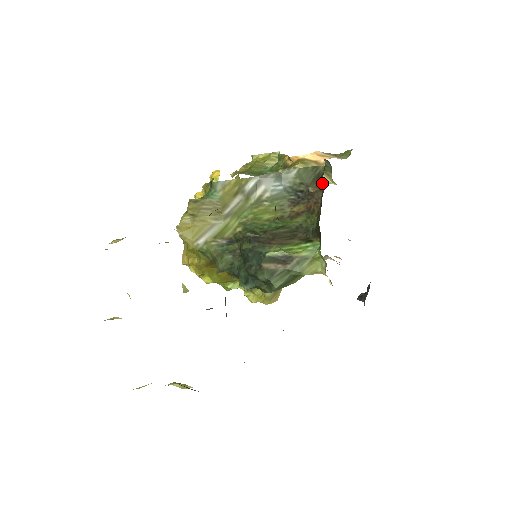
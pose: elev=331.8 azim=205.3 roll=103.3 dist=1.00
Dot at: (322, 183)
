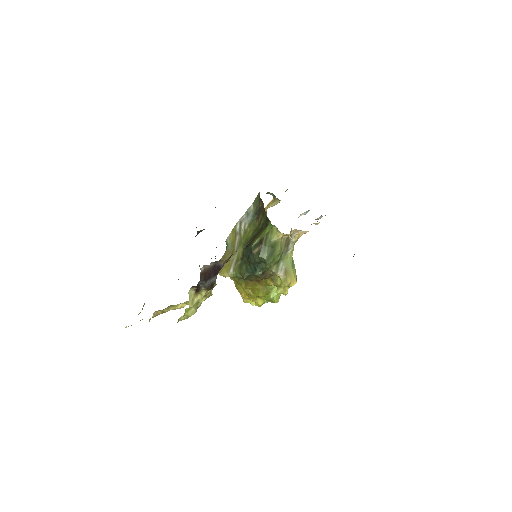
Dot at: occluded
